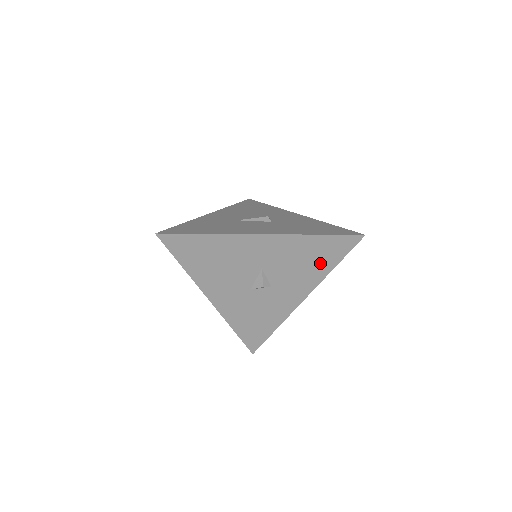
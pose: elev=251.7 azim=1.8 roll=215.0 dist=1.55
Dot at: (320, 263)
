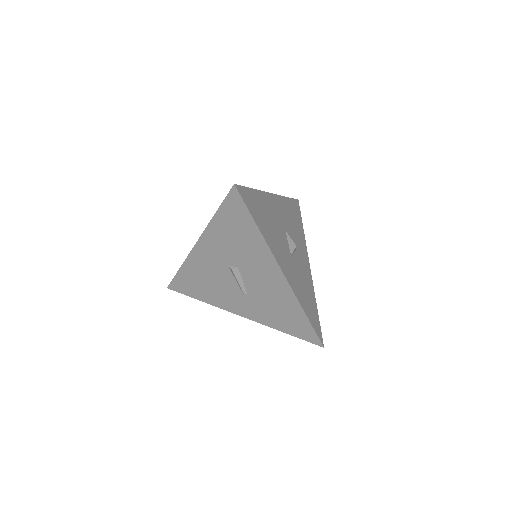
Dot at: (298, 225)
